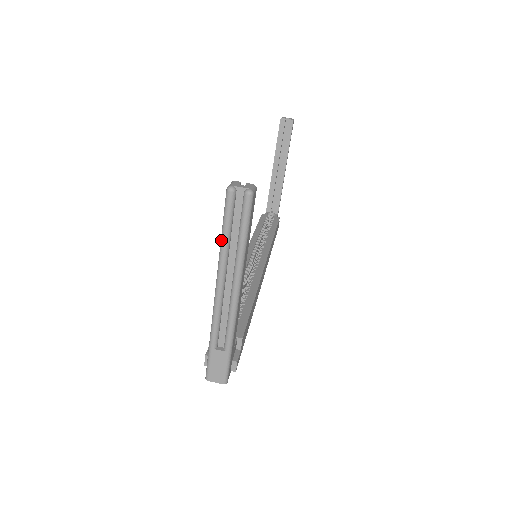
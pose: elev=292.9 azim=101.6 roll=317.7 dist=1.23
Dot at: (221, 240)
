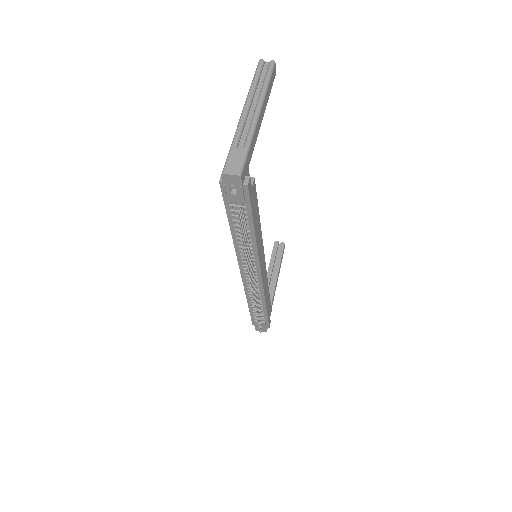
Dot at: (252, 83)
